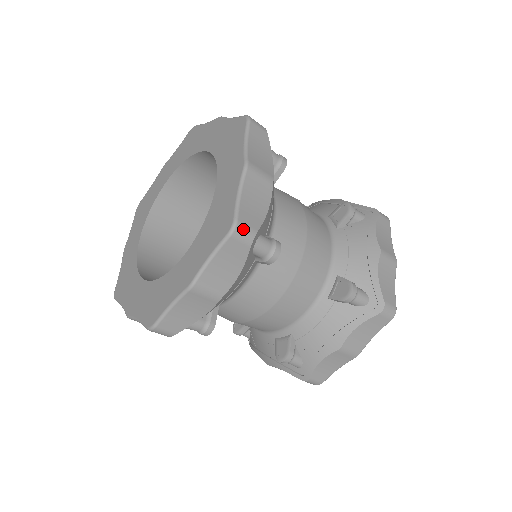
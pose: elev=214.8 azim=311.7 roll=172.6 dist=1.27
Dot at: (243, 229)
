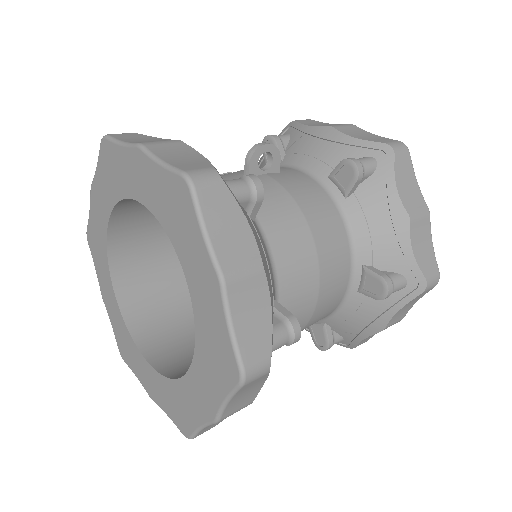
Dot at: occluded
